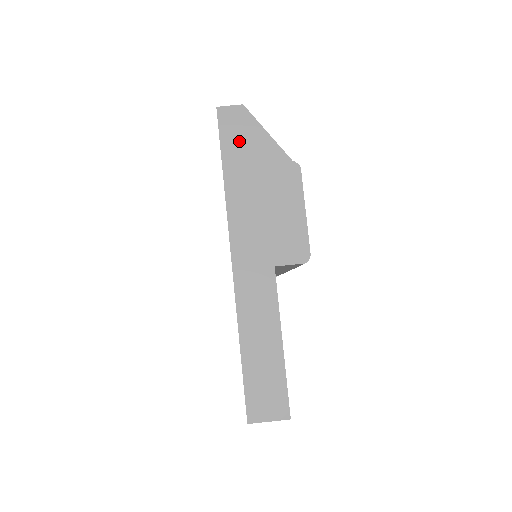
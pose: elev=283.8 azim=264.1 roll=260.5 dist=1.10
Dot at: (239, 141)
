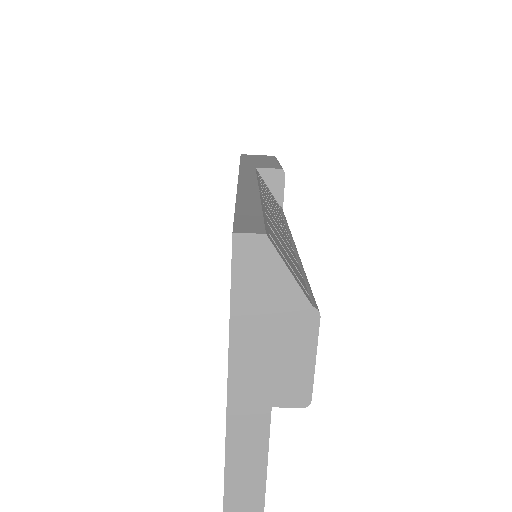
Dot at: (254, 277)
